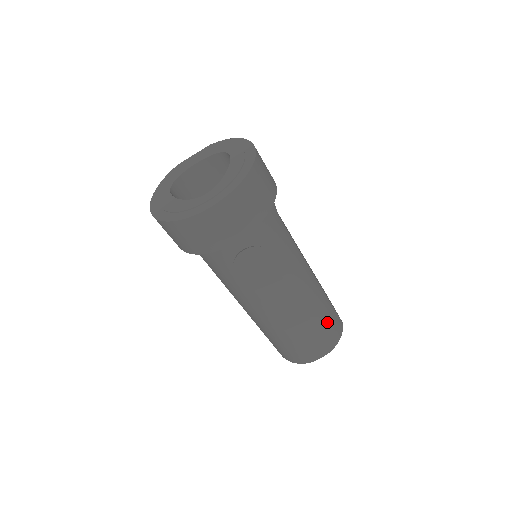
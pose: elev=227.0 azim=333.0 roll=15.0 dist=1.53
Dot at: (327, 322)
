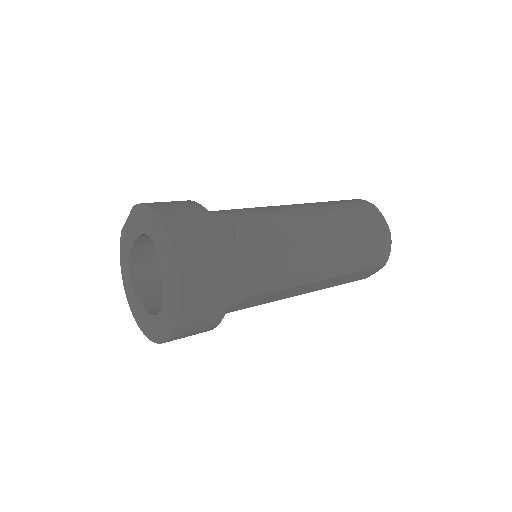
Dot at: (366, 259)
